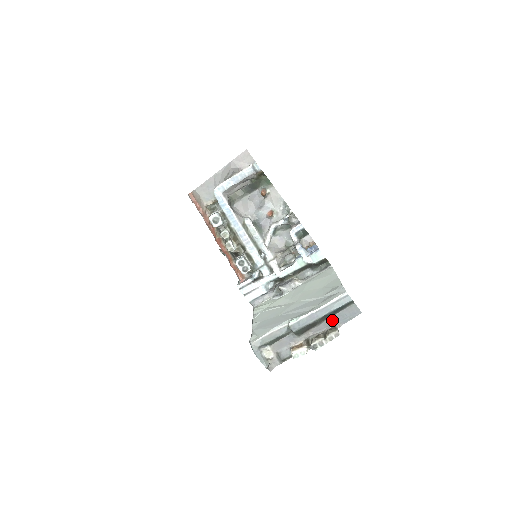
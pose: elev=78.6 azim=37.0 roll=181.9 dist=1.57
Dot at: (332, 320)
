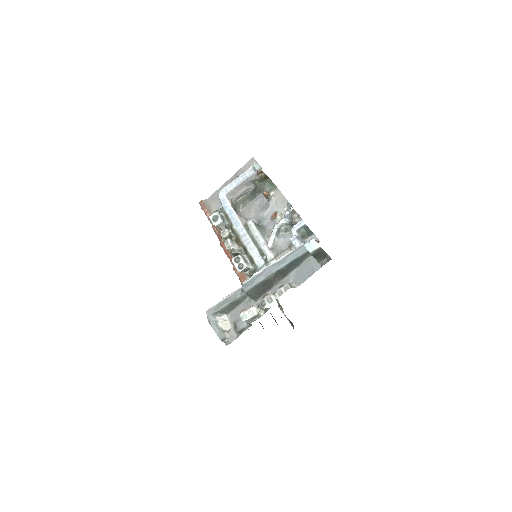
Dot at: (289, 279)
